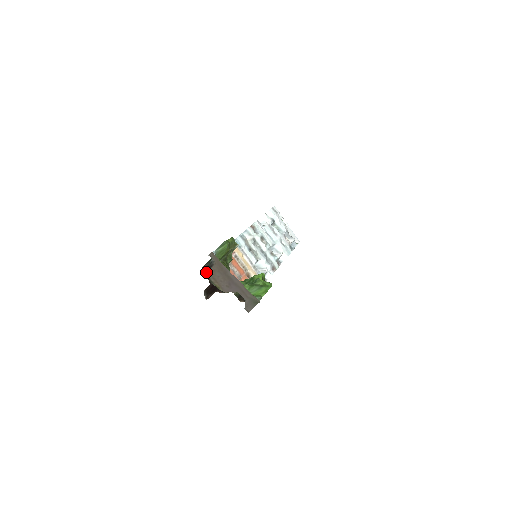
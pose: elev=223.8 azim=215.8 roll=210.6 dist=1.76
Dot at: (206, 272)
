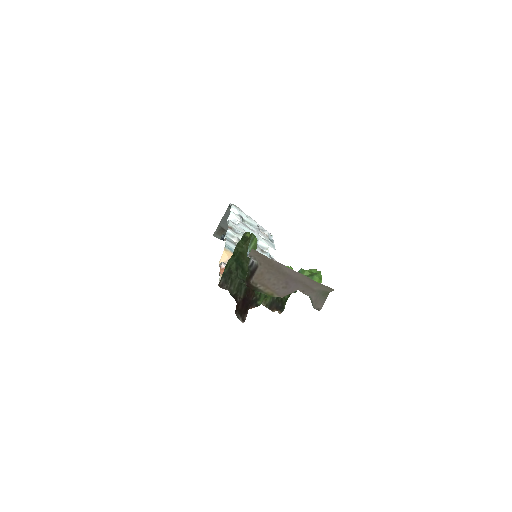
Dot at: (250, 280)
